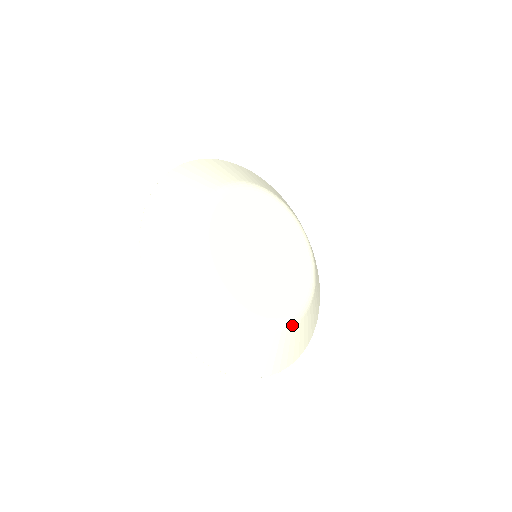
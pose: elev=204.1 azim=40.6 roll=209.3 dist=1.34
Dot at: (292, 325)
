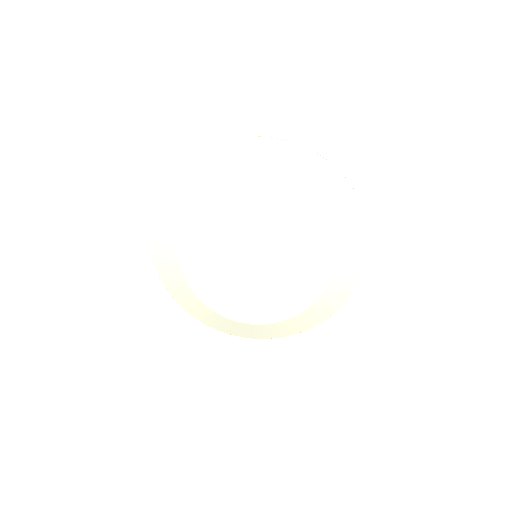
Dot at: (227, 318)
